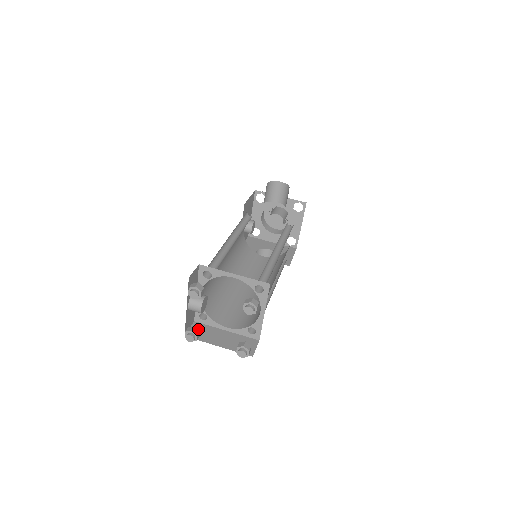
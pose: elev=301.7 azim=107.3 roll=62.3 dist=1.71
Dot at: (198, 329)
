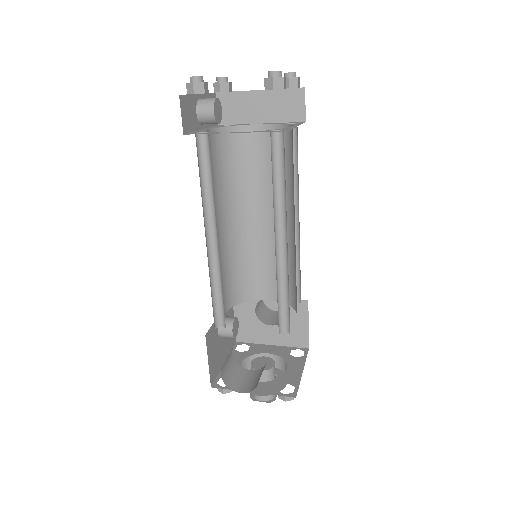
Dot at: occluded
